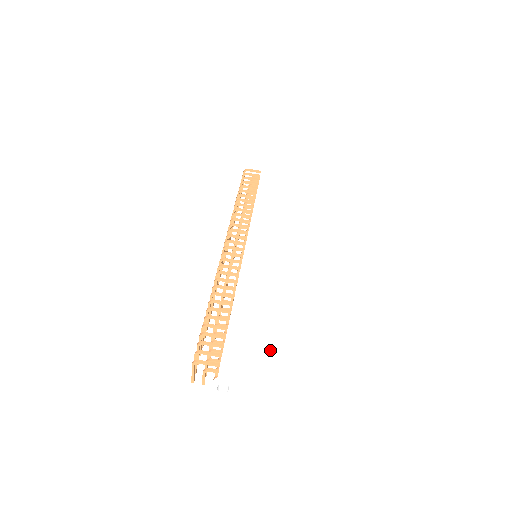
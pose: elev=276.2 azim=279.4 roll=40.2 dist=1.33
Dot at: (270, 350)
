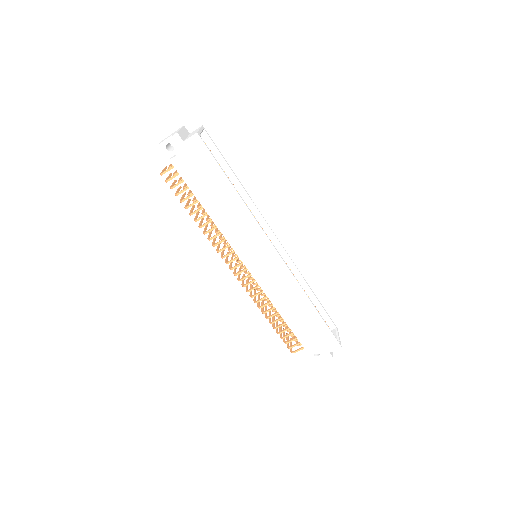
Dot at: (327, 332)
